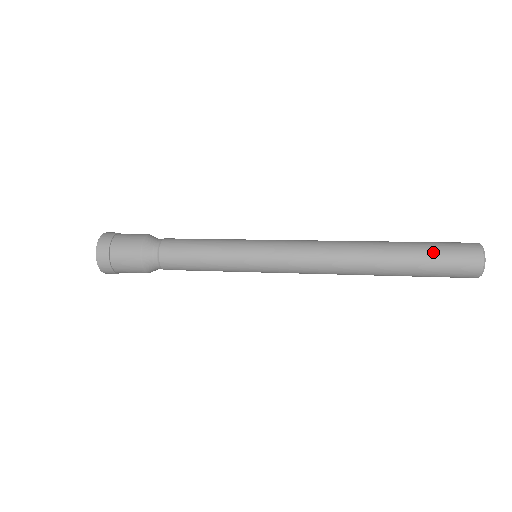
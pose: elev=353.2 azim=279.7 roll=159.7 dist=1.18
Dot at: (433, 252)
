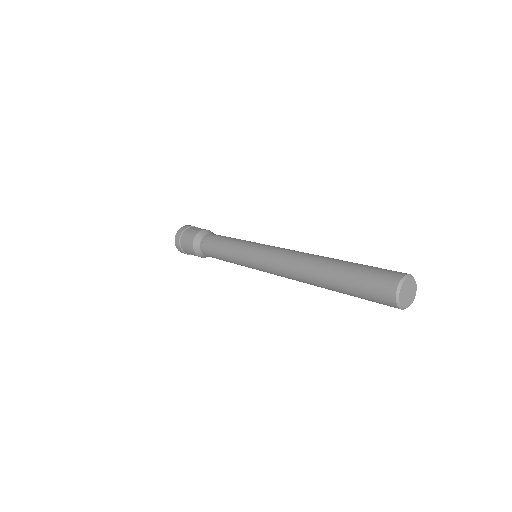
Dot at: (356, 287)
